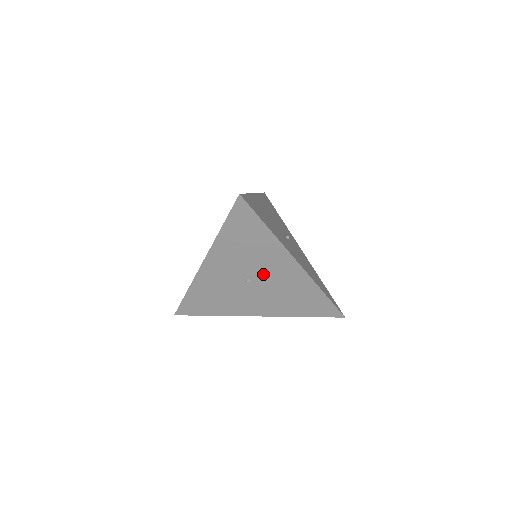
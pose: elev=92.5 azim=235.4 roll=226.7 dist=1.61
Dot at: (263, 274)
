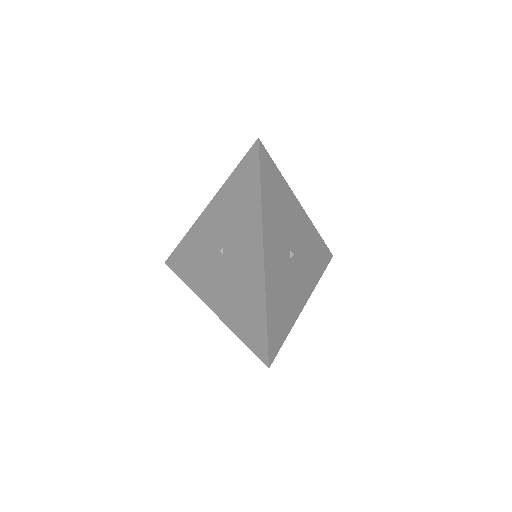
Dot at: (235, 250)
